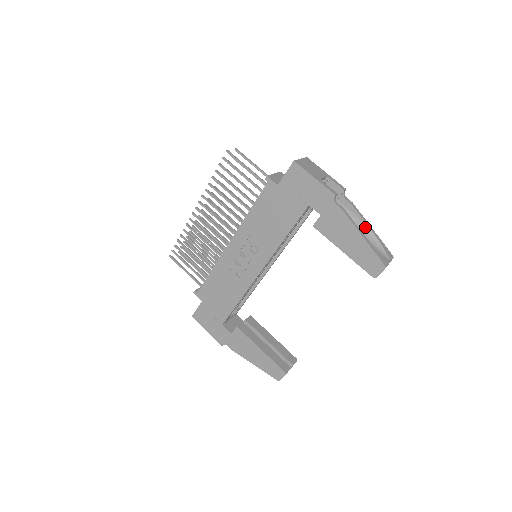
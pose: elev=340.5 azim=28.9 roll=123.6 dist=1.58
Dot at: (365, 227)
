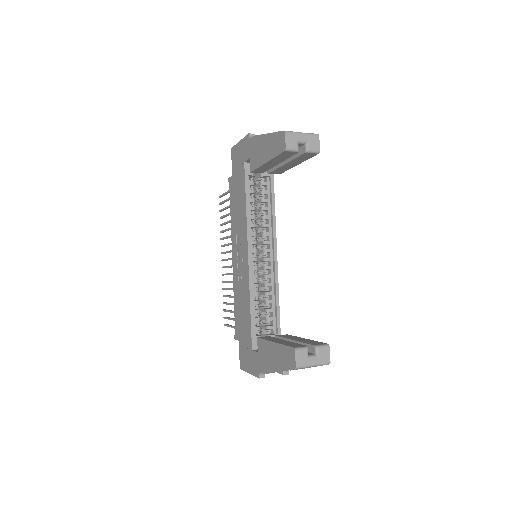
Dot at: occluded
